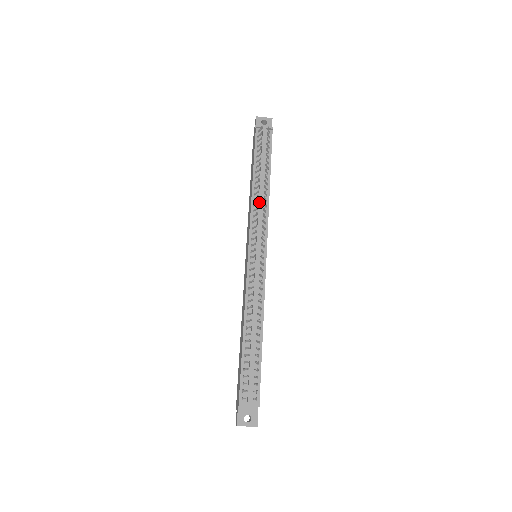
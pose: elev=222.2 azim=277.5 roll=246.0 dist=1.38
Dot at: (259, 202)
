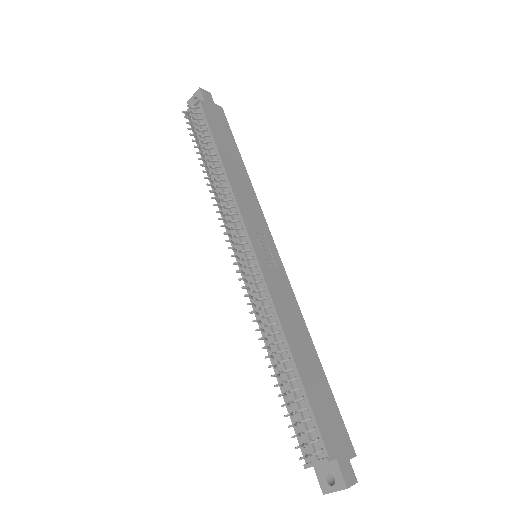
Dot at: (220, 195)
